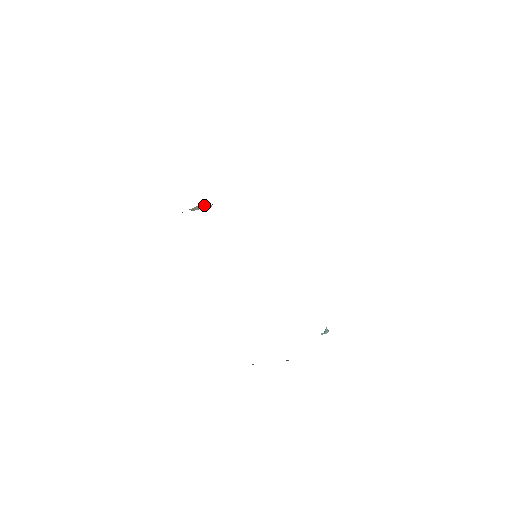
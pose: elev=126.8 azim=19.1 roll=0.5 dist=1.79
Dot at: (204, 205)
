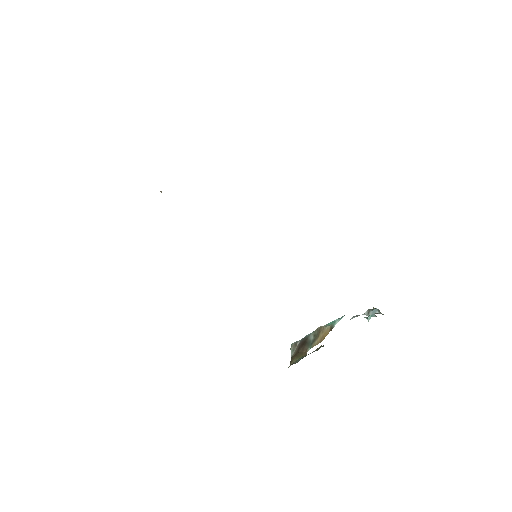
Dot at: occluded
